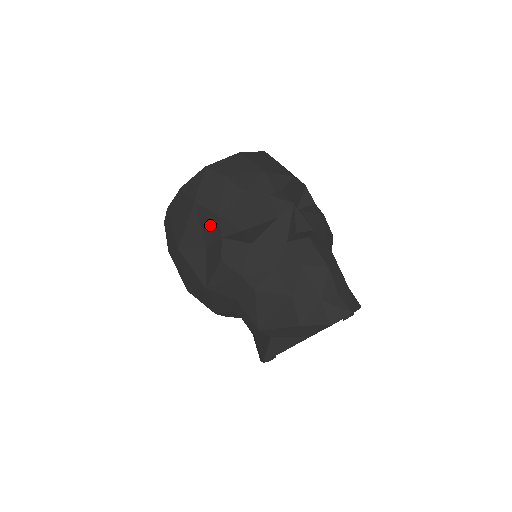
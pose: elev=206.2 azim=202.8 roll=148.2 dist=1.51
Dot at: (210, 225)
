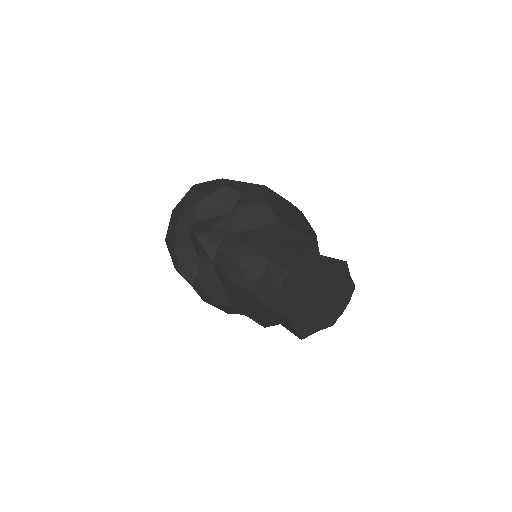
Dot at: occluded
